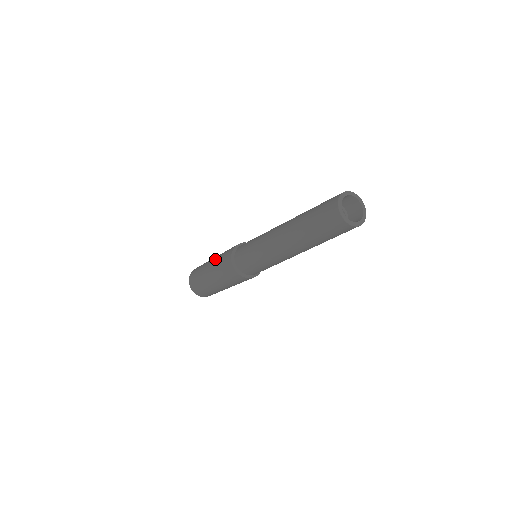
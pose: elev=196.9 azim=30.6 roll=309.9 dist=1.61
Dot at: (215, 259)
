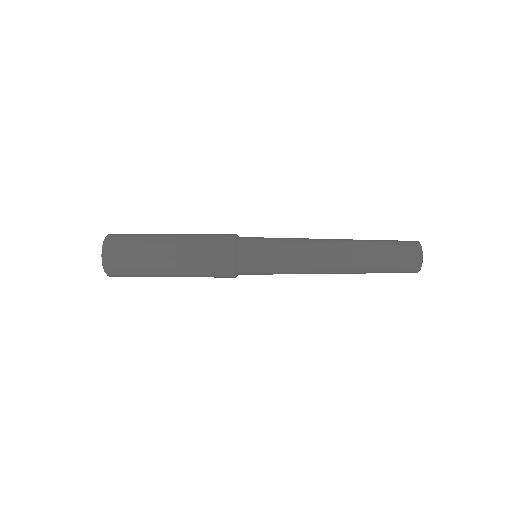
Dot at: (185, 252)
